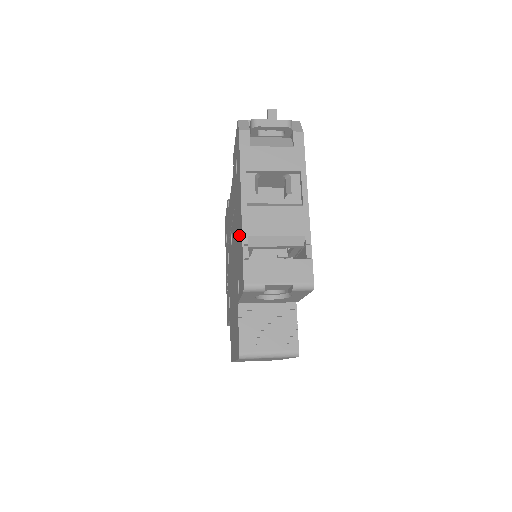
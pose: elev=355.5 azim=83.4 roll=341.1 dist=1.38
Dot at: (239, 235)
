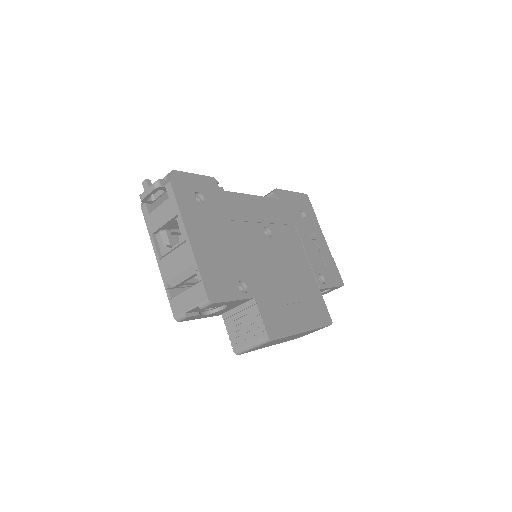
Dot at: occluded
